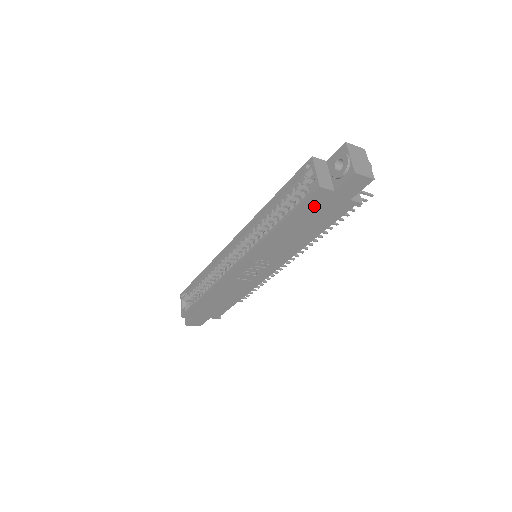
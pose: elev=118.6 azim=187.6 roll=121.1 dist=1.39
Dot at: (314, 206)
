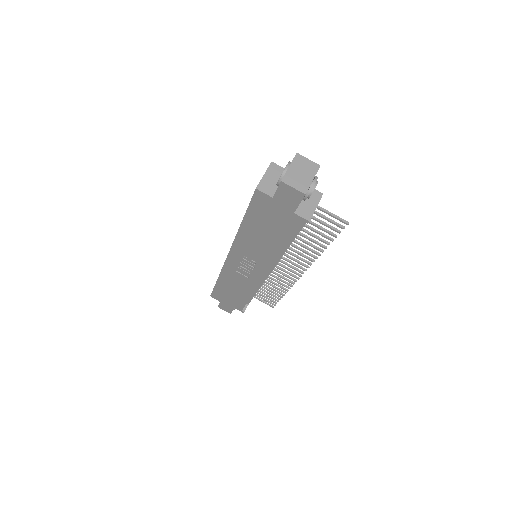
Dot at: (263, 210)
